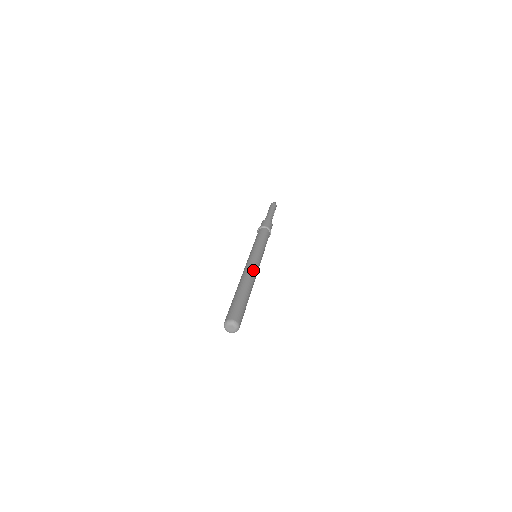
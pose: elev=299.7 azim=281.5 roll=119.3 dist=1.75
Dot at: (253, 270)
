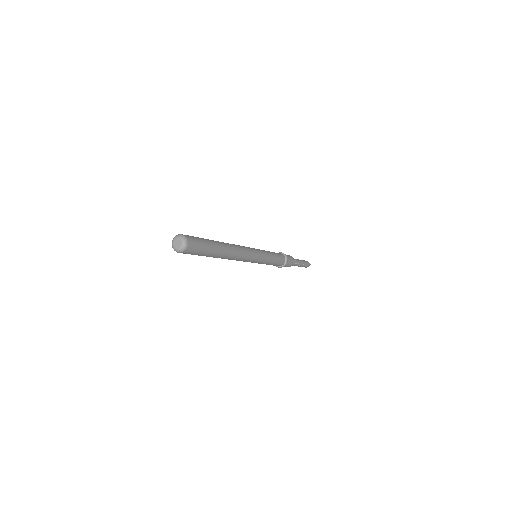
Dot at: (242, 249)
